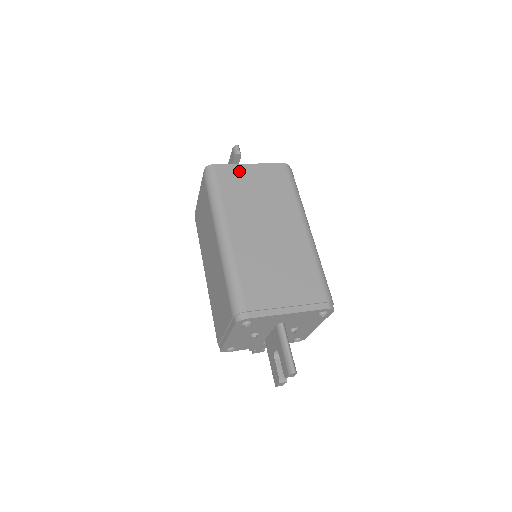
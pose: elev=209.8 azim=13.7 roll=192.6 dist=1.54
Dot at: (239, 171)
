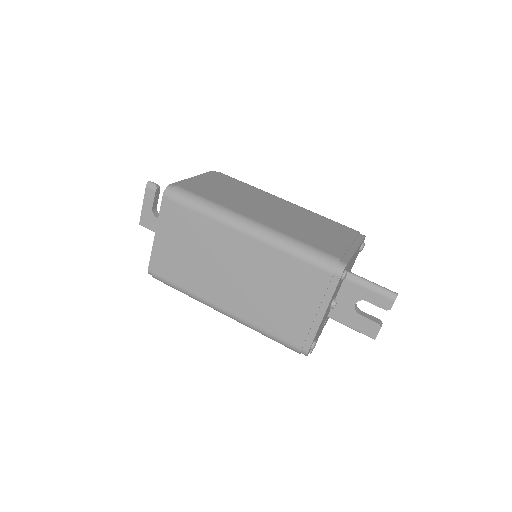
Dot at: (195, 182)
